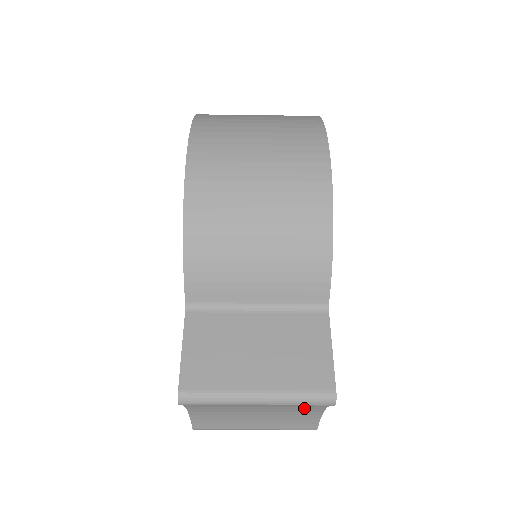
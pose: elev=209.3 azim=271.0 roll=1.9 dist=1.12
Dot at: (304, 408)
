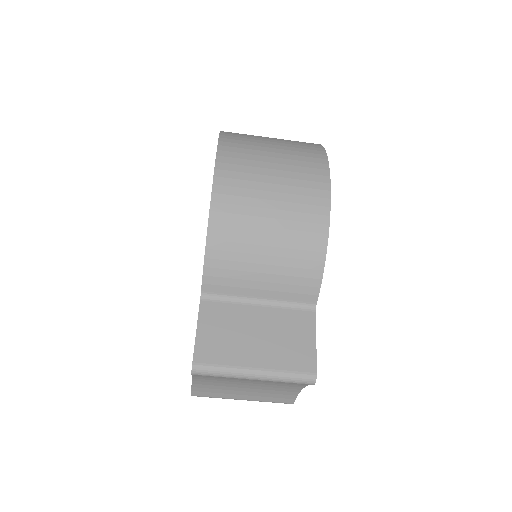
Dot at: (287, 385)
